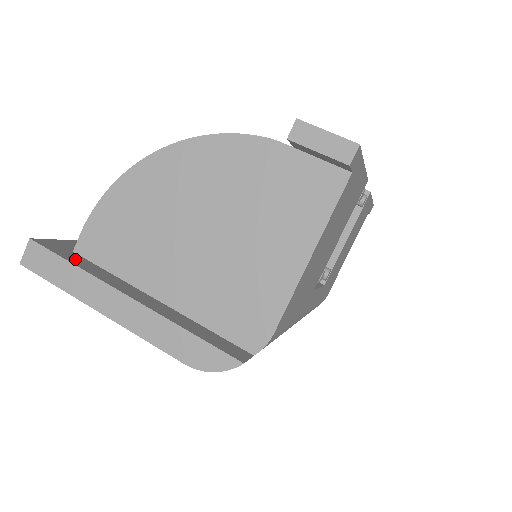
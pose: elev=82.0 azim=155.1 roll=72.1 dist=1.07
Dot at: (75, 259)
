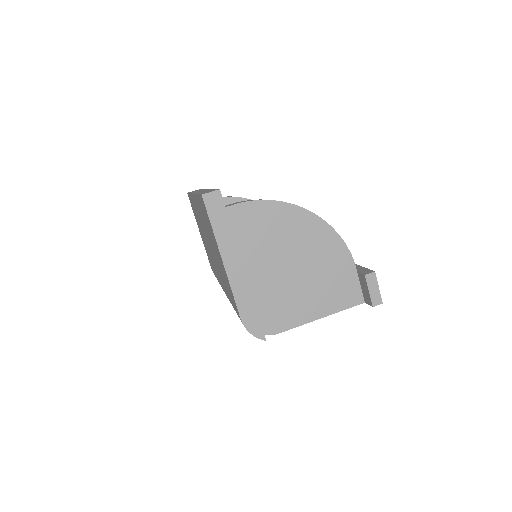
Dot at: occluded
